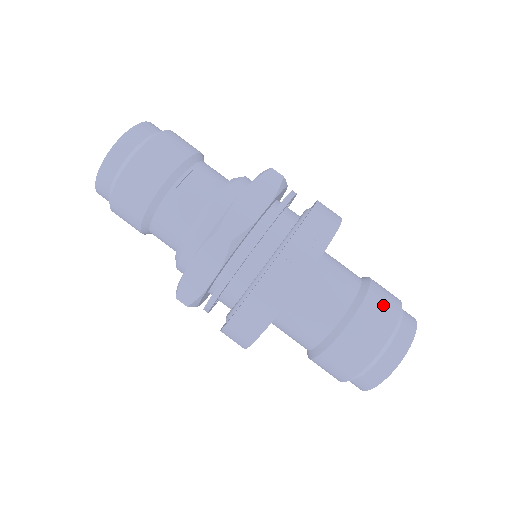
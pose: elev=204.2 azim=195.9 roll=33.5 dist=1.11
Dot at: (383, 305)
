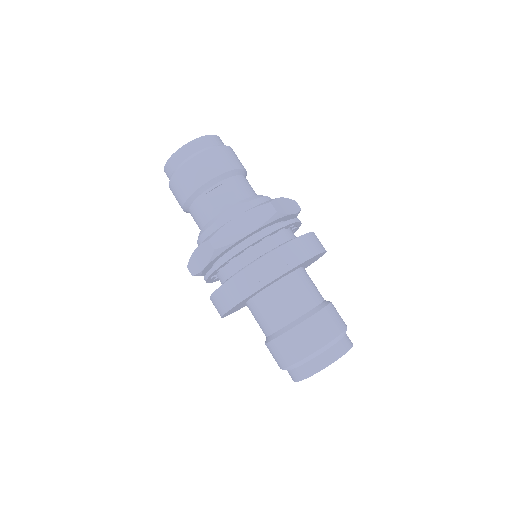
Dot at: (318, 330)
